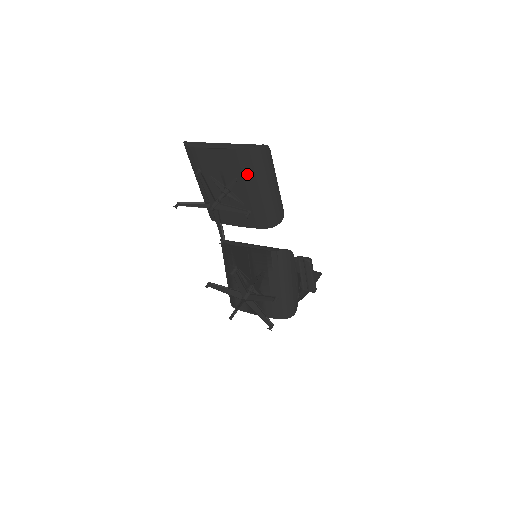
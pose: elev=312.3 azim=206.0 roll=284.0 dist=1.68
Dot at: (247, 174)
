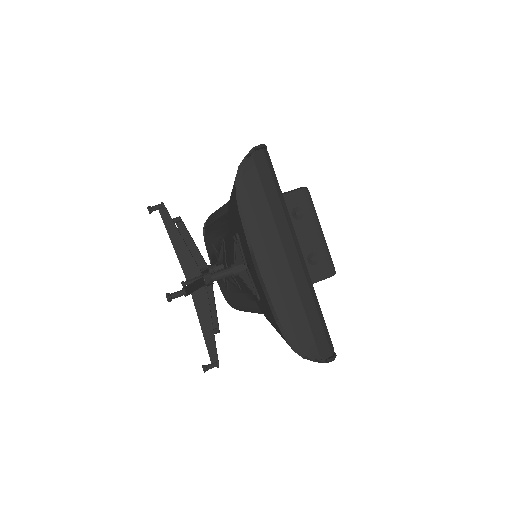
Dot at: (273, 323)
